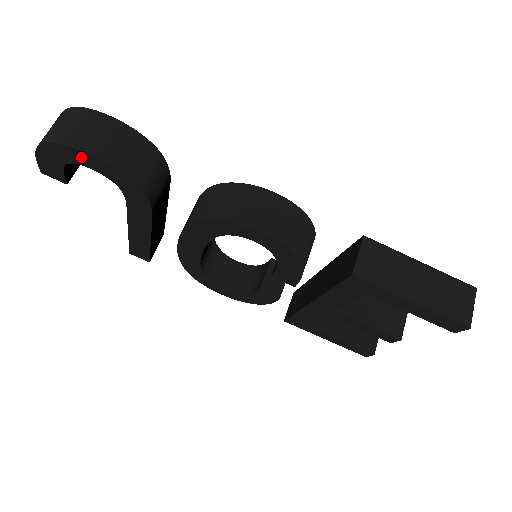
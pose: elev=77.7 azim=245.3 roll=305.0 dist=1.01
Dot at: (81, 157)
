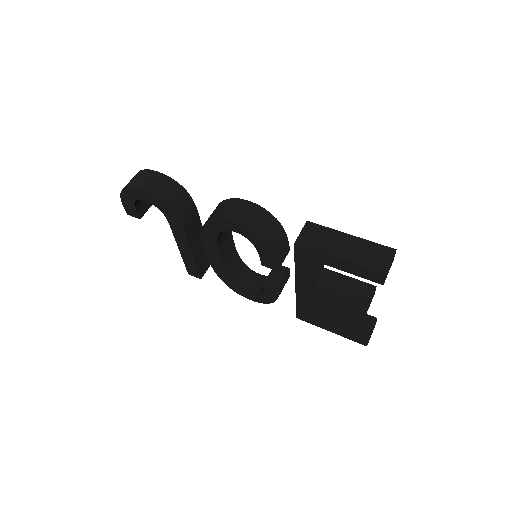
Dot at: (139, 194)
